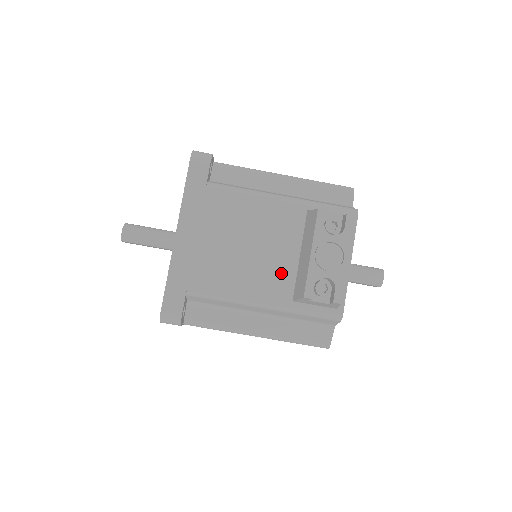
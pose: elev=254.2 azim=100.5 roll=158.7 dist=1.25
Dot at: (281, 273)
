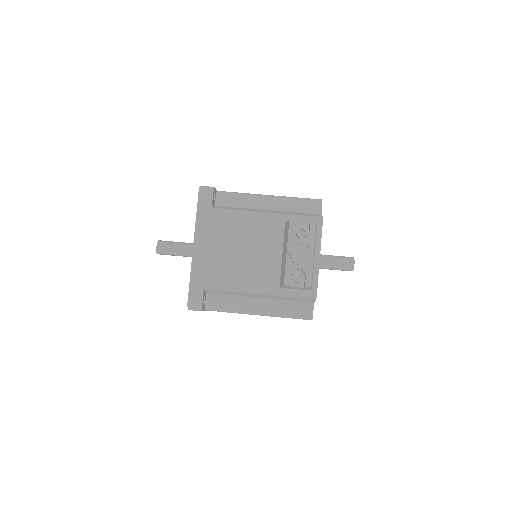
Dot at: (270, 268)
